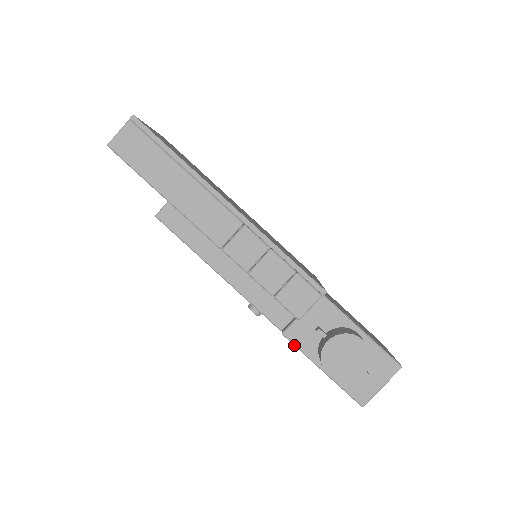
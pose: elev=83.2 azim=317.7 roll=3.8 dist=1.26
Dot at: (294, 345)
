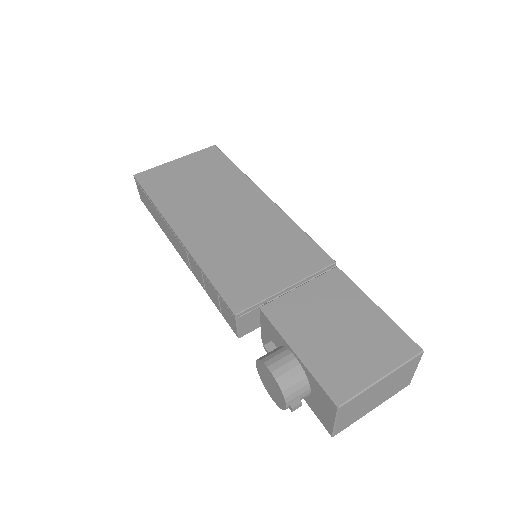
Dot at: occluded
